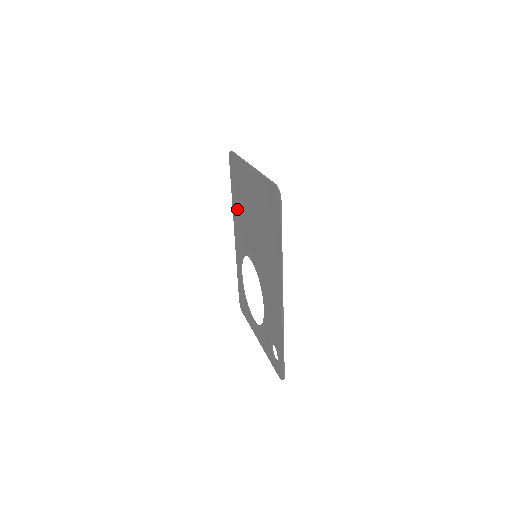
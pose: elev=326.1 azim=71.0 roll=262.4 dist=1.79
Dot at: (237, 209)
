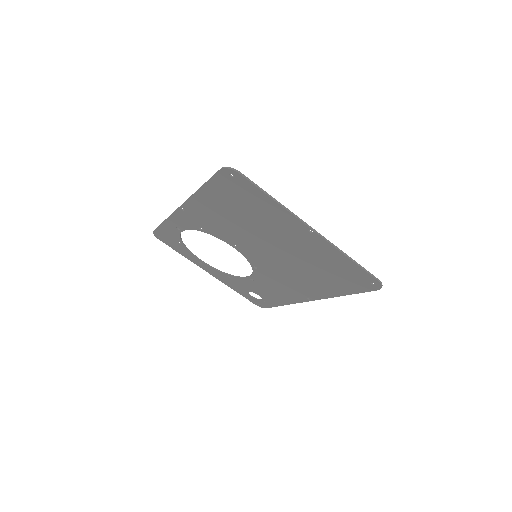
Dot at: (216, 209)
